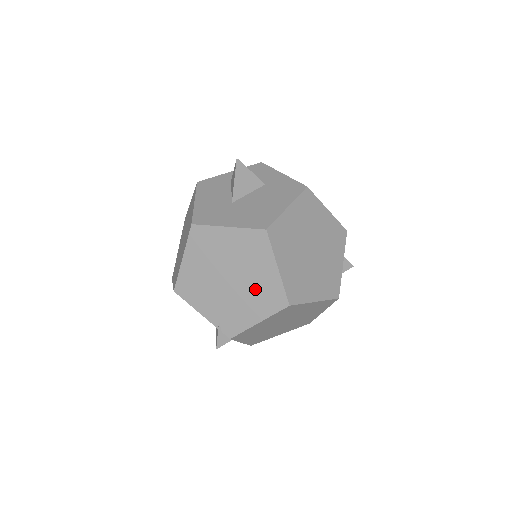
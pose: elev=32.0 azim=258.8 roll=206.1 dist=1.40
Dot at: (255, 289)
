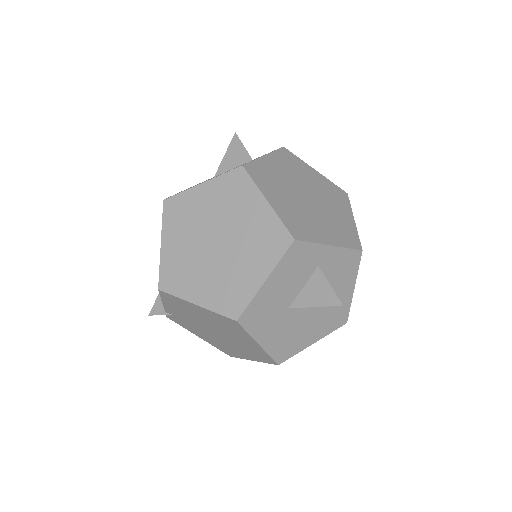
Dot at: (223, 344)
